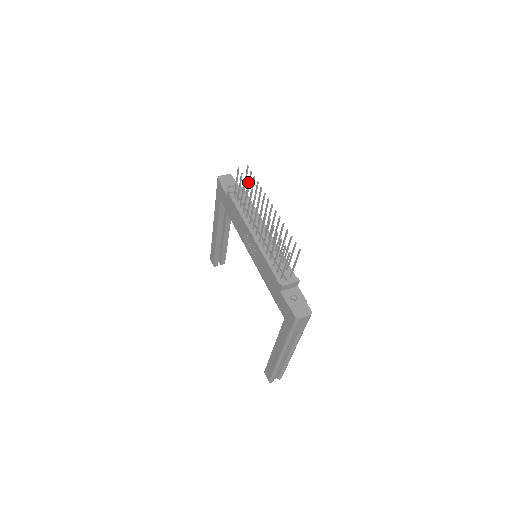
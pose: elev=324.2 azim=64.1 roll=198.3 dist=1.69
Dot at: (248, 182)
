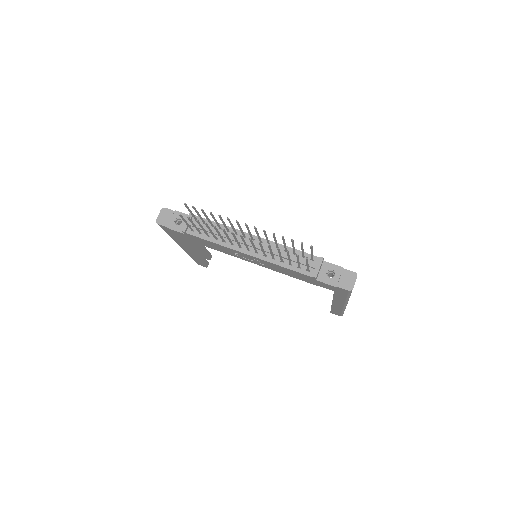
Dot at: occluded
